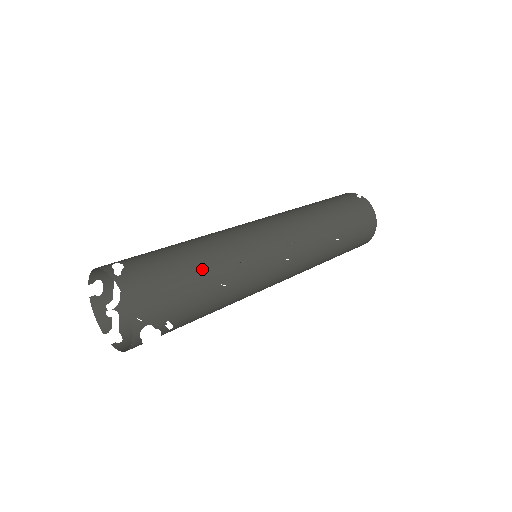
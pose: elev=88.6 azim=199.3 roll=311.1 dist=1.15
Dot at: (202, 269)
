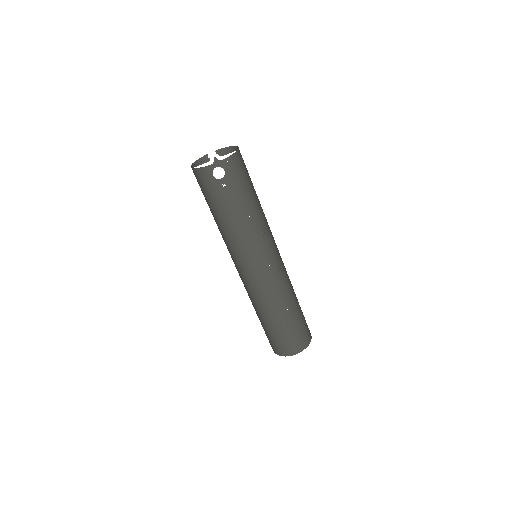
Dot at: (254, 201)
